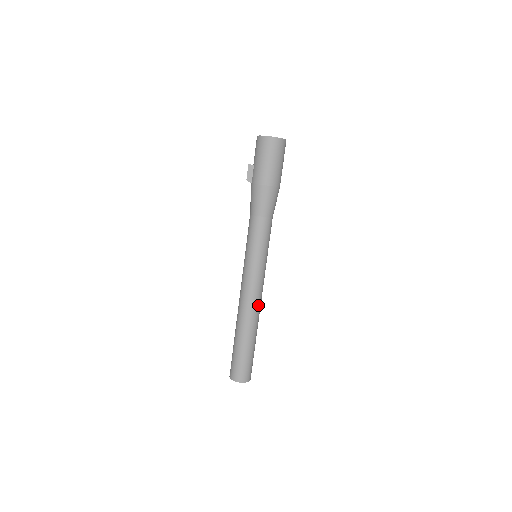
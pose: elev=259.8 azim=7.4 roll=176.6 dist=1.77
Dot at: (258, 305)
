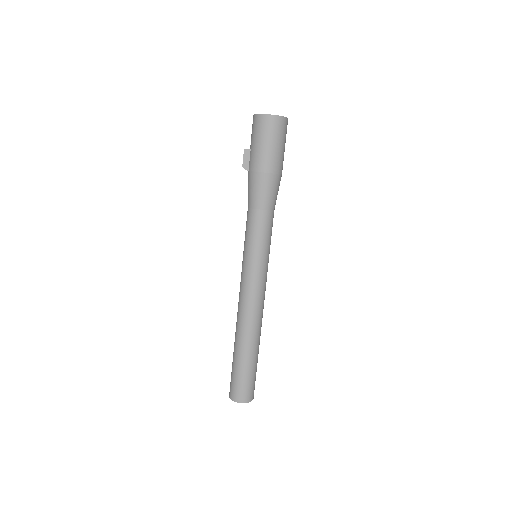
Dot at: (260, 313)
